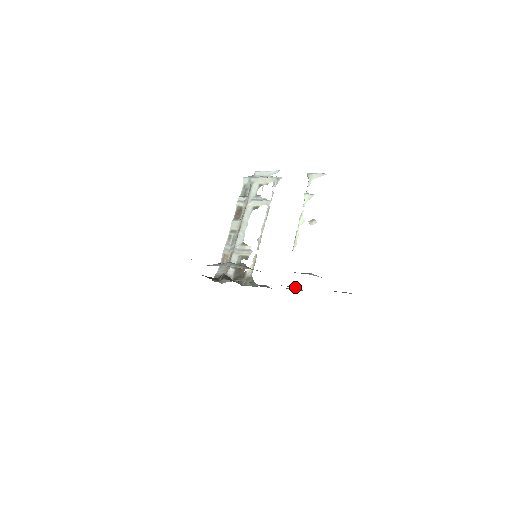
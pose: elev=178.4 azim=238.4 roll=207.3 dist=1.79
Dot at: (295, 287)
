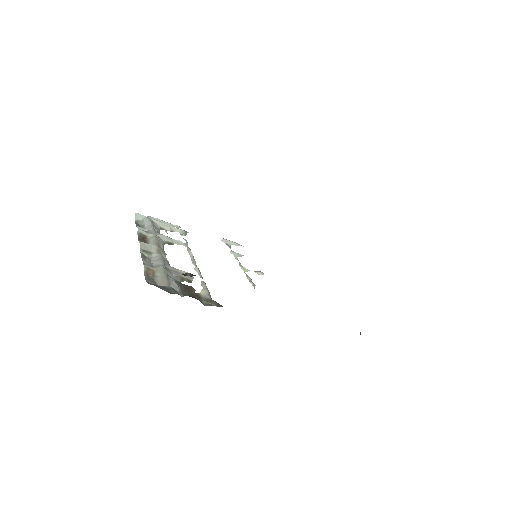
Dot at: occluded
